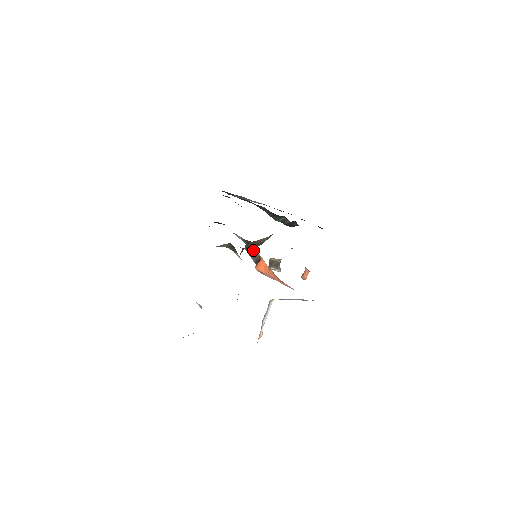
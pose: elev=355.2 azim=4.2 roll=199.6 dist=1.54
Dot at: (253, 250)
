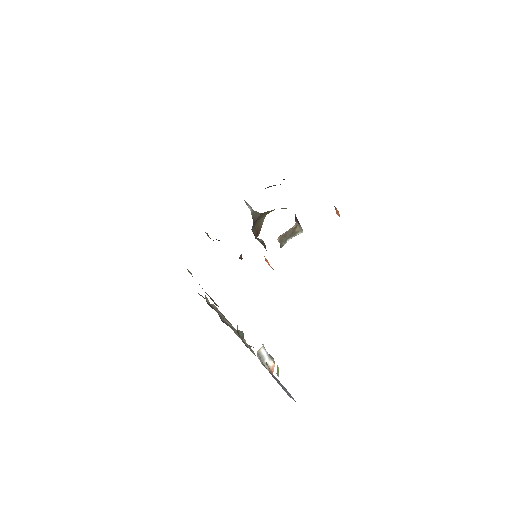
Dot at: (257, 238)
